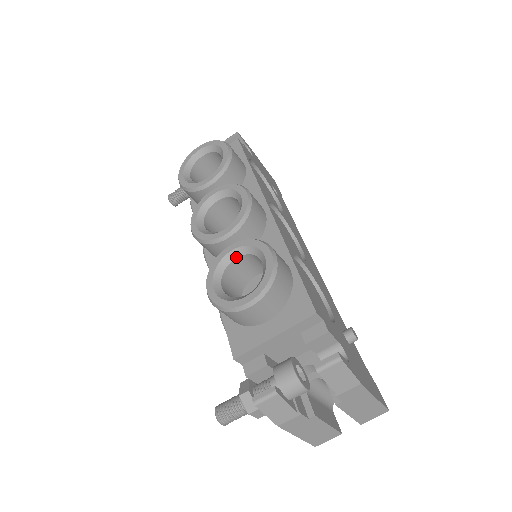
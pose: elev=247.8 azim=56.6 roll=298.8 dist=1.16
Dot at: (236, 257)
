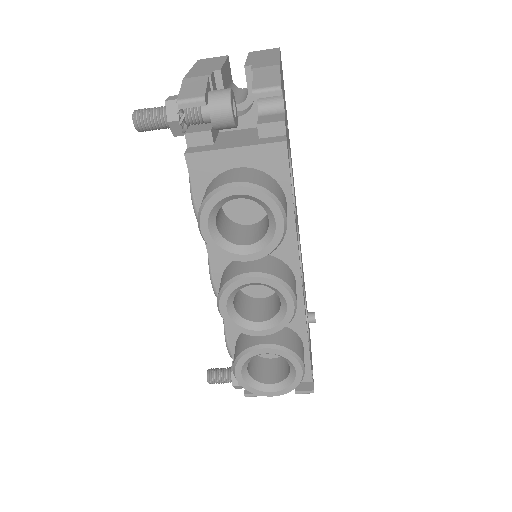
Dot at: occluded
